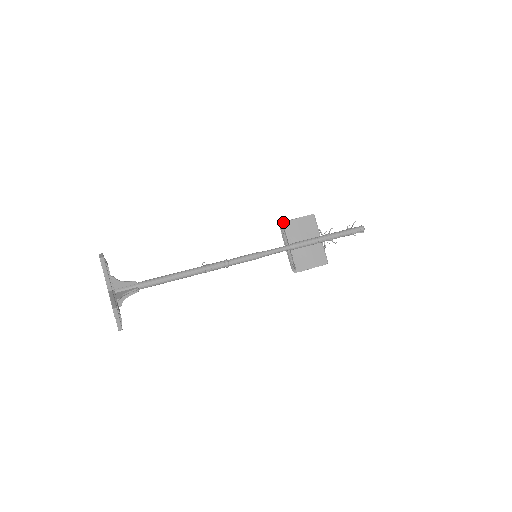
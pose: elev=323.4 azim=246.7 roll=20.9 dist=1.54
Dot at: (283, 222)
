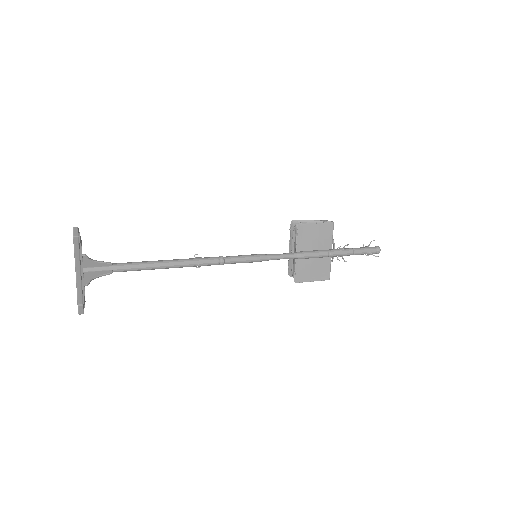
Dot at: (298, 224)
